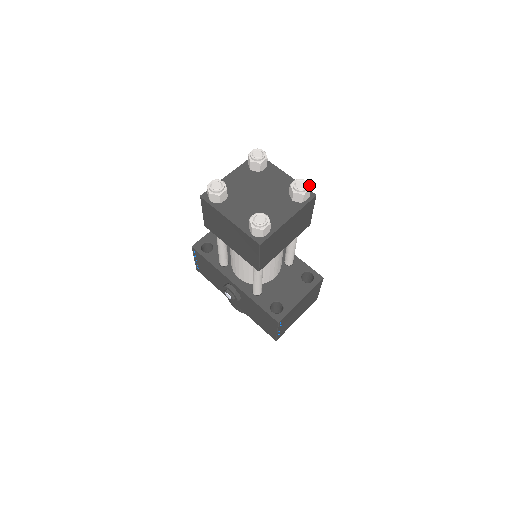
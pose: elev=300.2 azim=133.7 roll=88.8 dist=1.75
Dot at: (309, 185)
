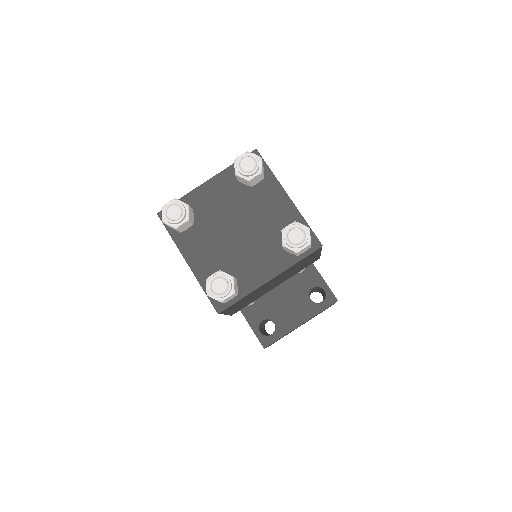
Dot at: (310, 237)
